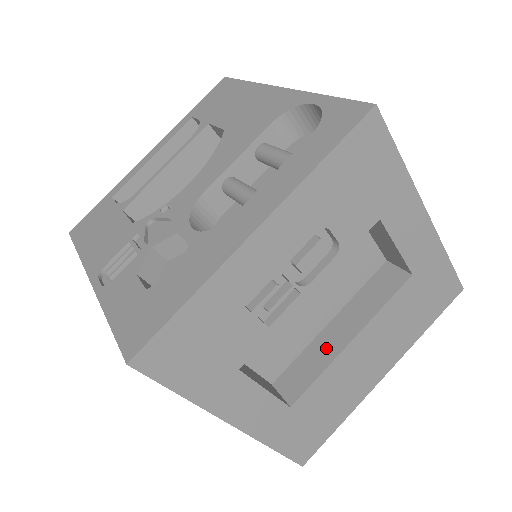
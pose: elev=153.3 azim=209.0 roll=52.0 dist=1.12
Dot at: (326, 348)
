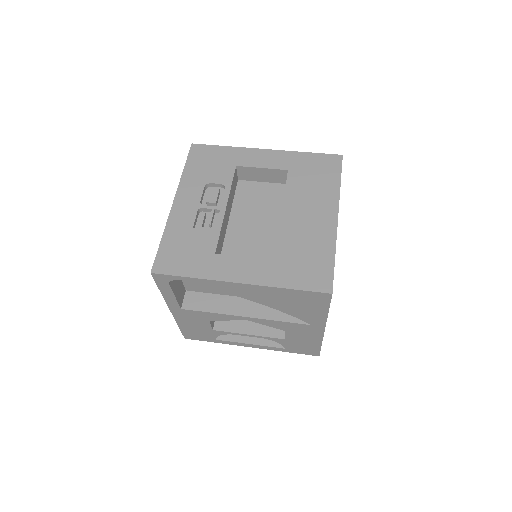
Dot at: occluded
